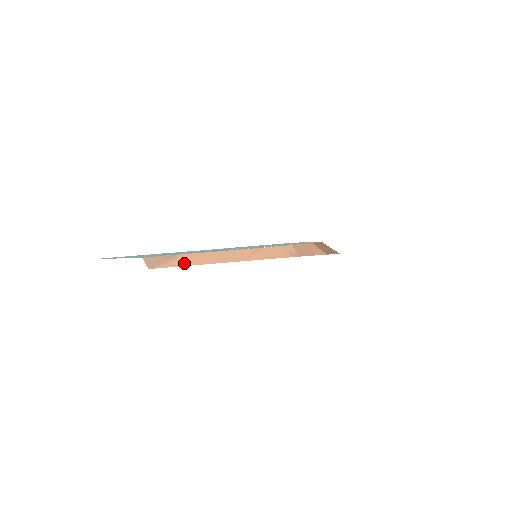
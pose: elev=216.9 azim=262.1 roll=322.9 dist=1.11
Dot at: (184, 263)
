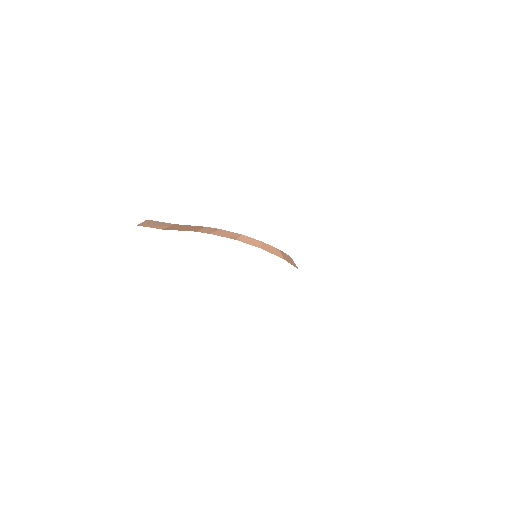
Dot at: (168, 228)
